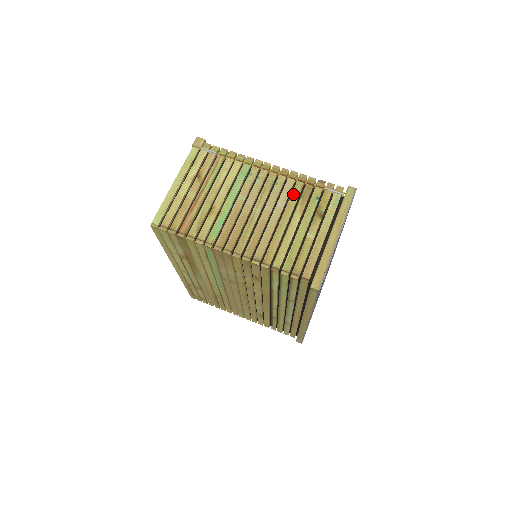
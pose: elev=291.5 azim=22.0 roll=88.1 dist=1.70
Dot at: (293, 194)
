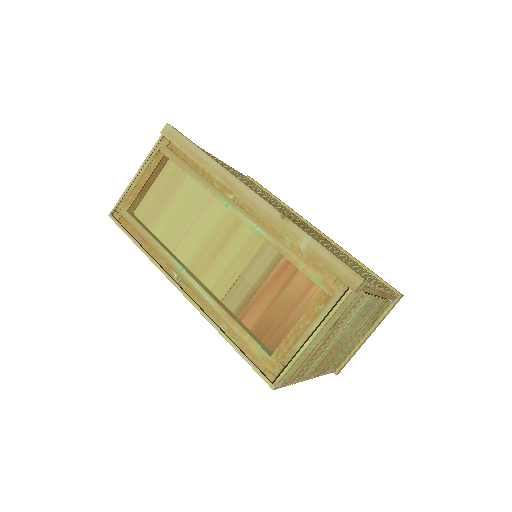
Dot at: (374, 313)
